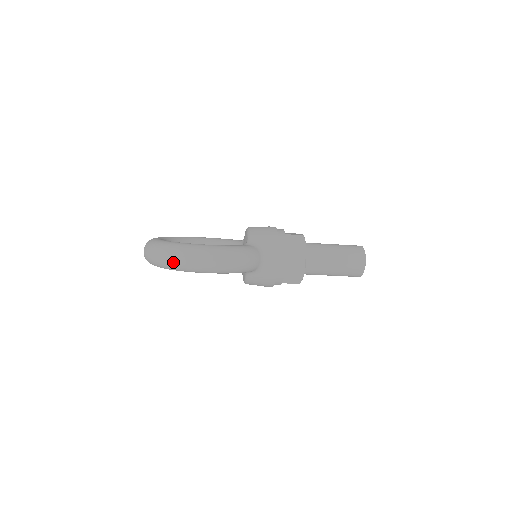
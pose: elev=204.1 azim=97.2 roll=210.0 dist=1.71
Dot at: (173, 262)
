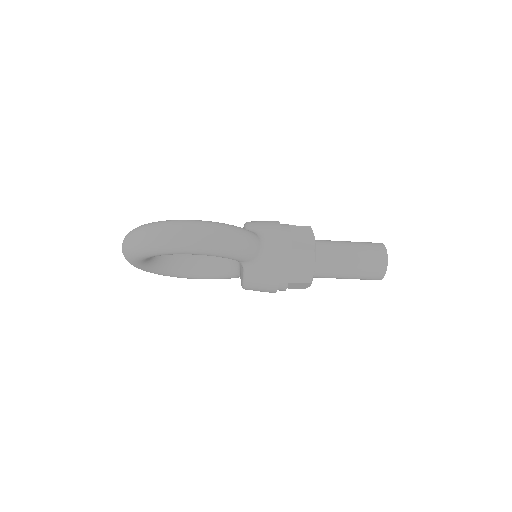
Dot at: (153, 238)
